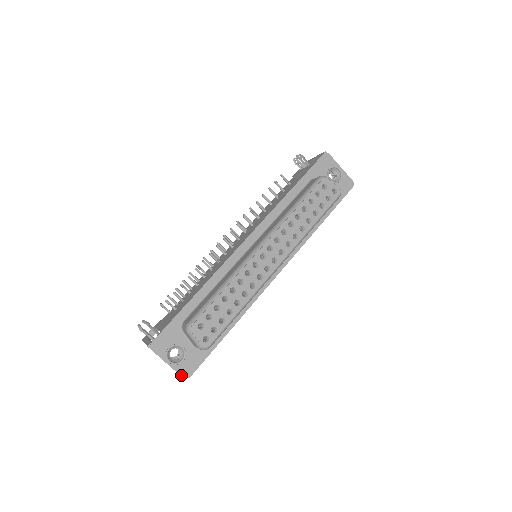
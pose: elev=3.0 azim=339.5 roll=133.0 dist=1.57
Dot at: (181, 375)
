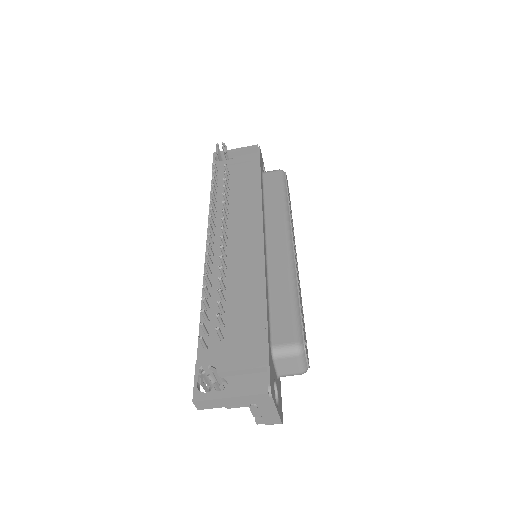
Dot at: (281, 420)
